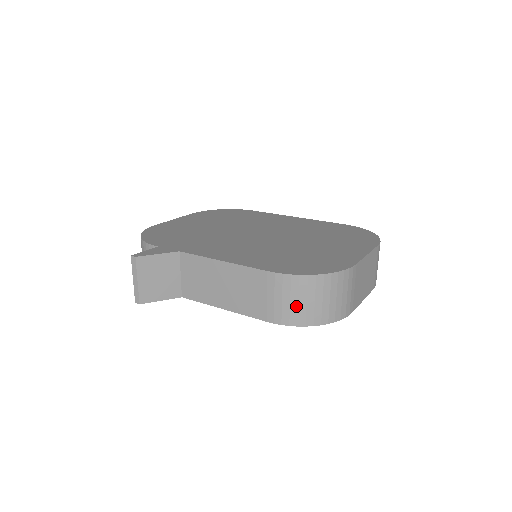
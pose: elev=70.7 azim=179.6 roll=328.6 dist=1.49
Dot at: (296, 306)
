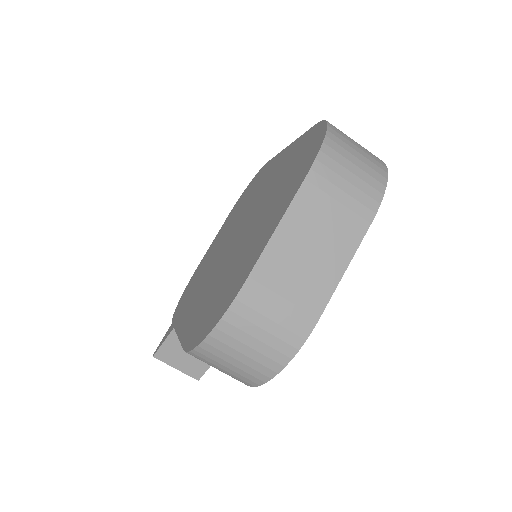
Dot at: (233, 372)
